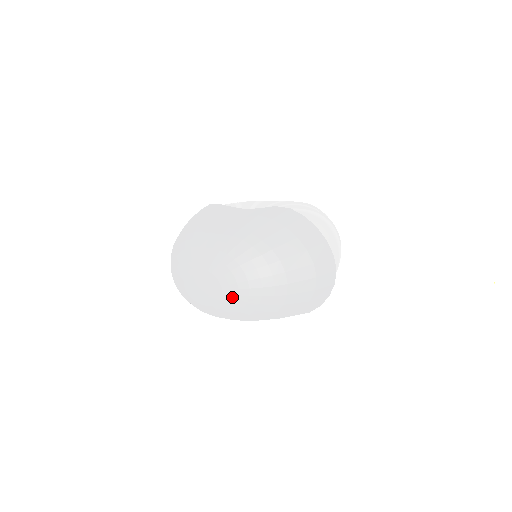
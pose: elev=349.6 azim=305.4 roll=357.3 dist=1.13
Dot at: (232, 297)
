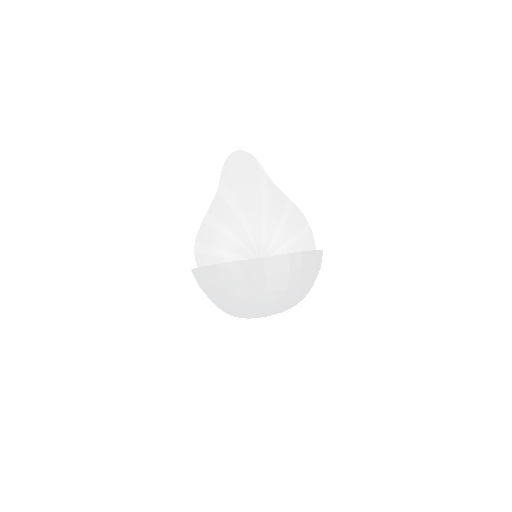
Dot at: occluded
